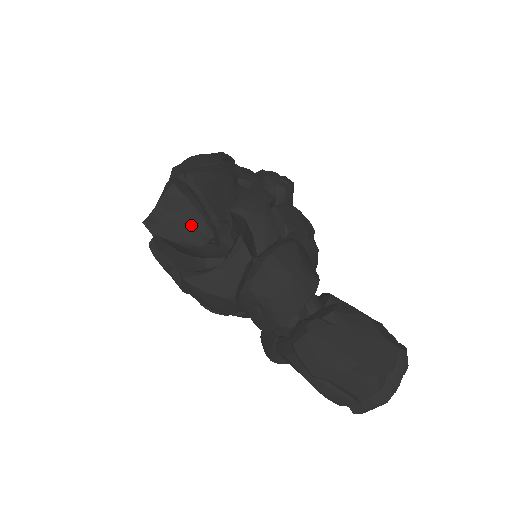
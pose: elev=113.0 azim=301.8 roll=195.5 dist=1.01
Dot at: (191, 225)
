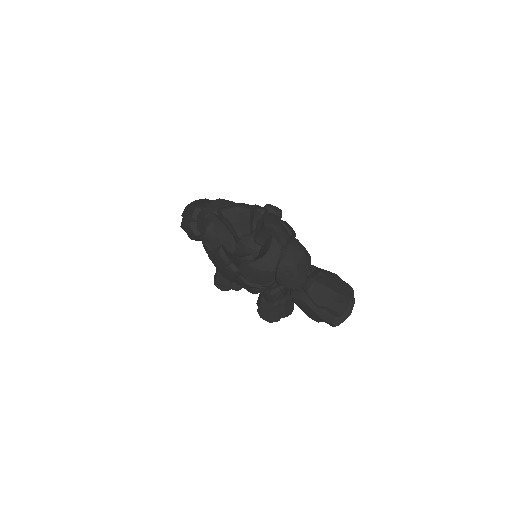
Dot at: (226, 240)
